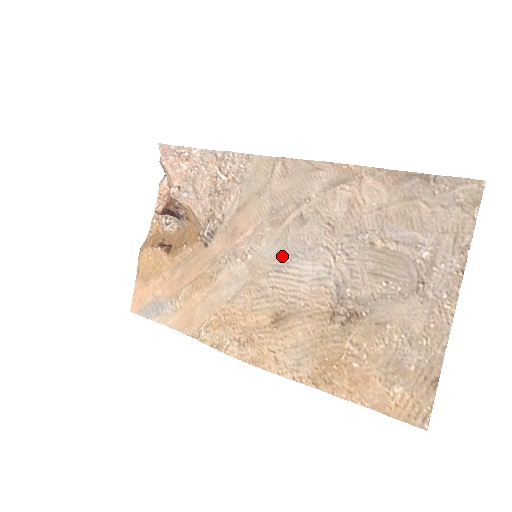
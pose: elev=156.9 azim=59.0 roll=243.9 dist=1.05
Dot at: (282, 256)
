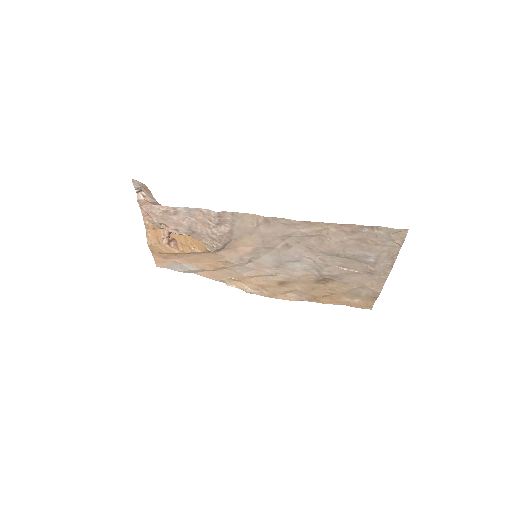
Dot at: (278, 262)
